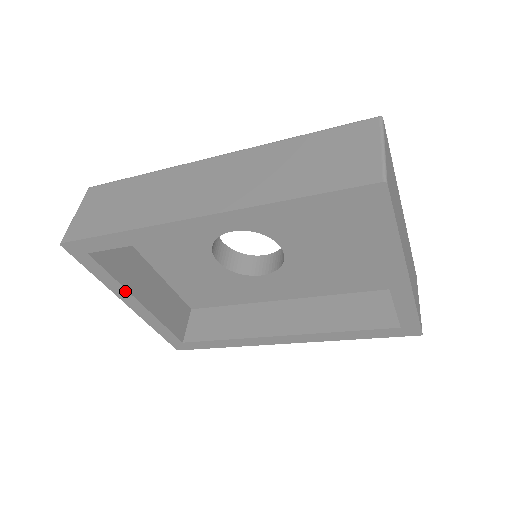
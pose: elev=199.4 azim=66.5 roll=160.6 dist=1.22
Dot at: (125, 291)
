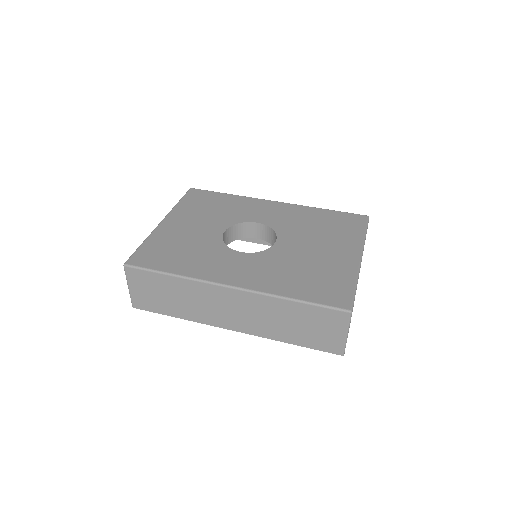
Dot at: occluded
